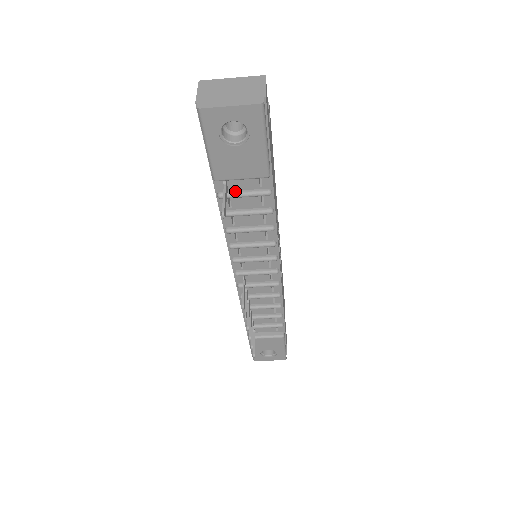
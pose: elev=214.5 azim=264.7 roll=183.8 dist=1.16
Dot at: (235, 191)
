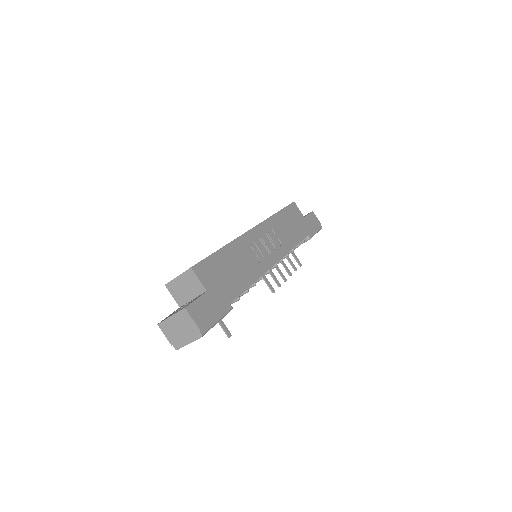
Dot at: occluded
